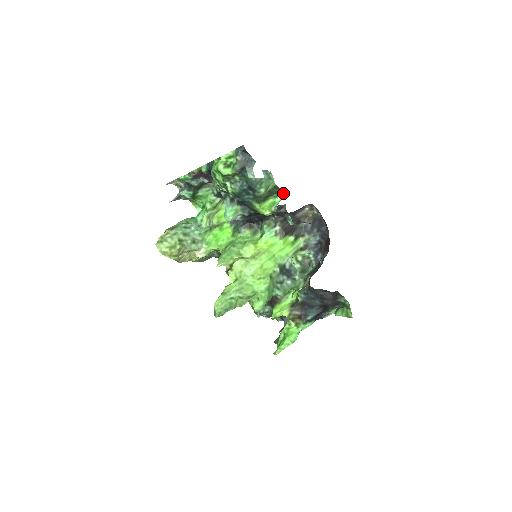
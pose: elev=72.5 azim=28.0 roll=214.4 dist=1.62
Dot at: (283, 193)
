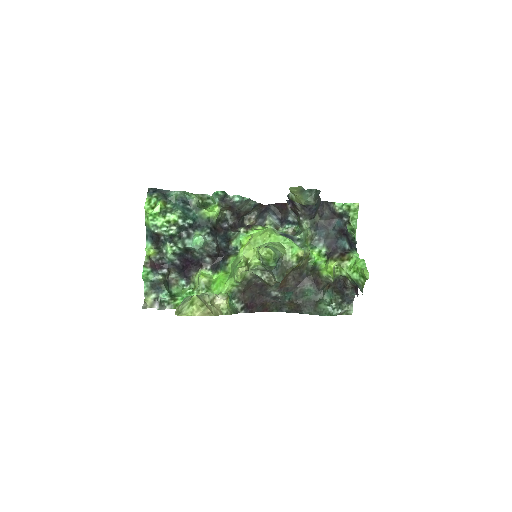
Dot at: (212, 203)
